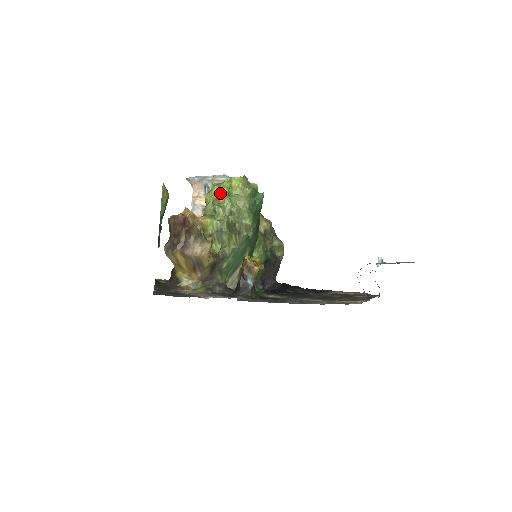
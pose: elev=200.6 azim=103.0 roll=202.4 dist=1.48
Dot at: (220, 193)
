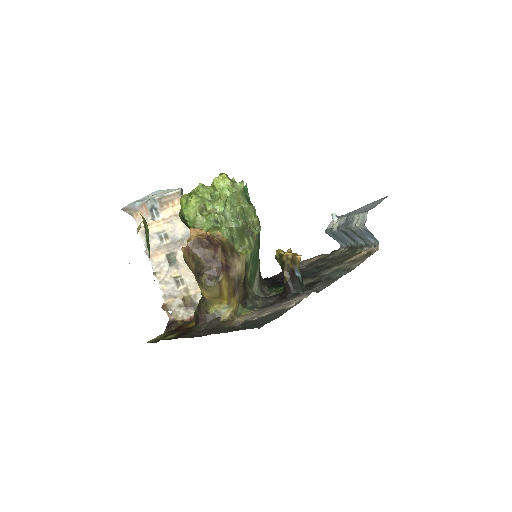
Dot at: (205, 201)
